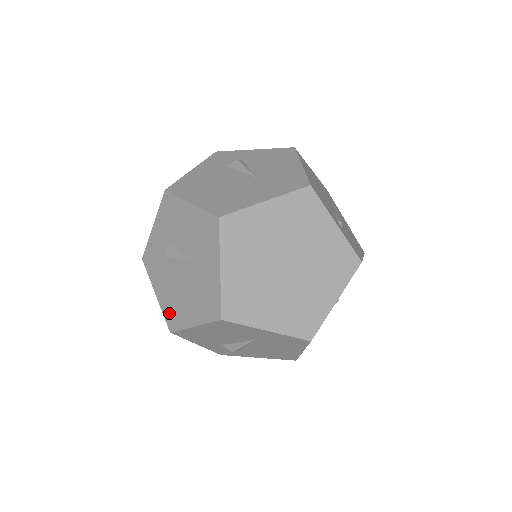
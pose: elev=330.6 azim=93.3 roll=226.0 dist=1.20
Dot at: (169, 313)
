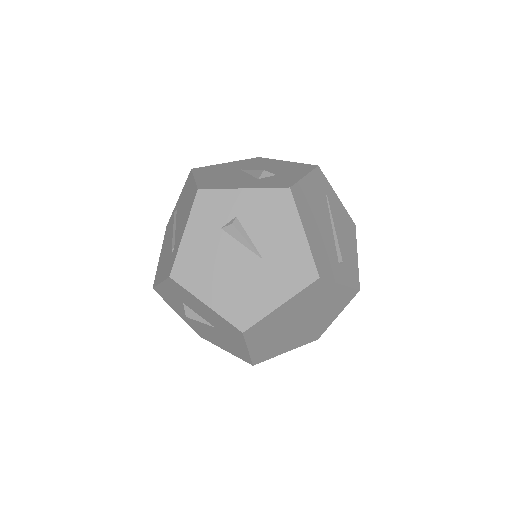
Dot at: (196, 330)
